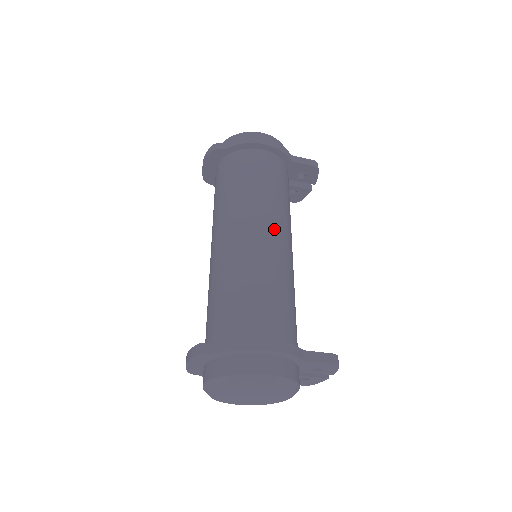
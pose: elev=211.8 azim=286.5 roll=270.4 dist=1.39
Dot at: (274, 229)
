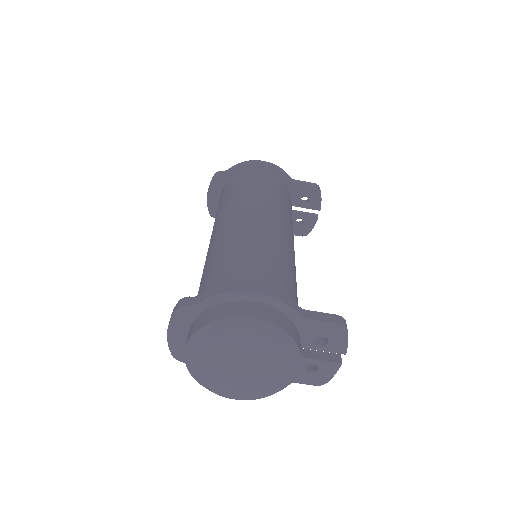
Dot at: (270, 217)
